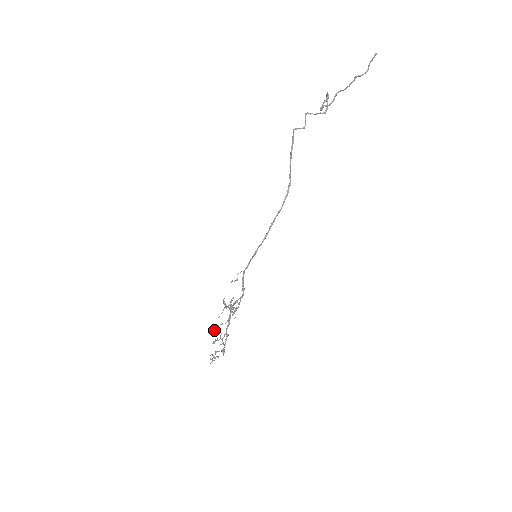
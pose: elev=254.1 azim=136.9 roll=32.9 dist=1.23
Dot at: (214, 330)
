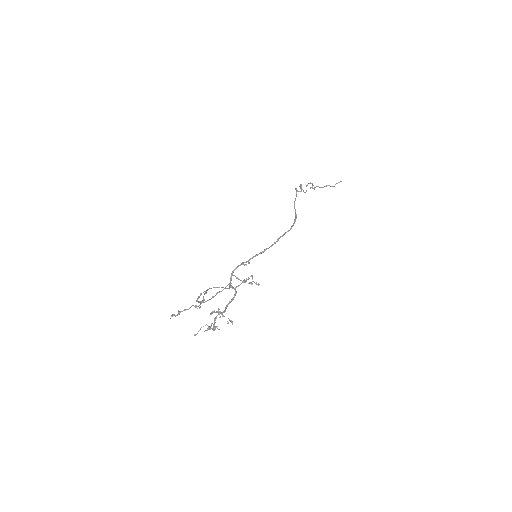
Dot at: (183, 310)
